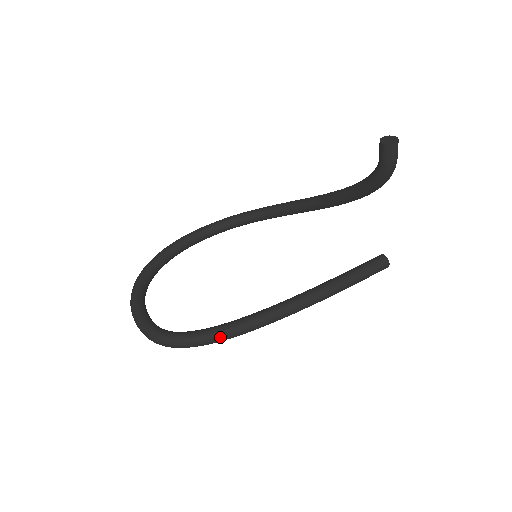
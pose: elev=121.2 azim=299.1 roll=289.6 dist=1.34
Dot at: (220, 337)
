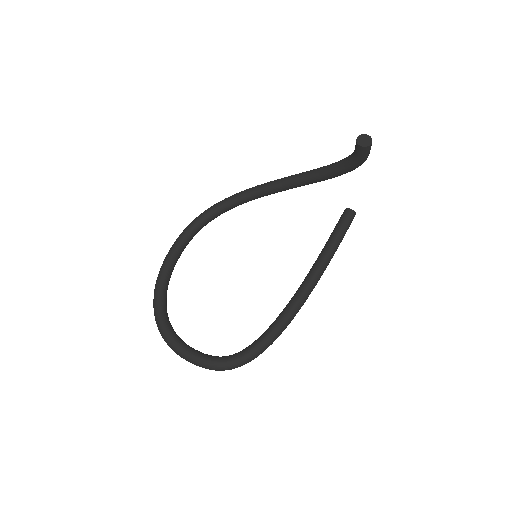
Dot at: (274, 340)
